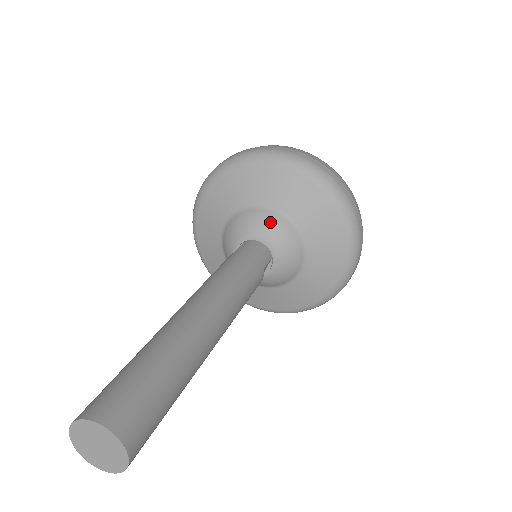
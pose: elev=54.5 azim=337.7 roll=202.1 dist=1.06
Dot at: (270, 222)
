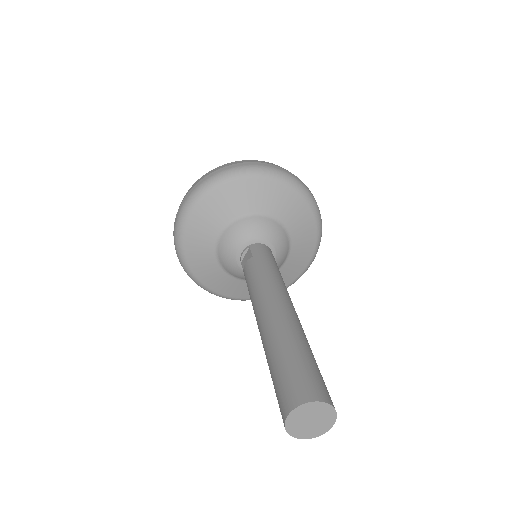
Dot at: (266, 226)
